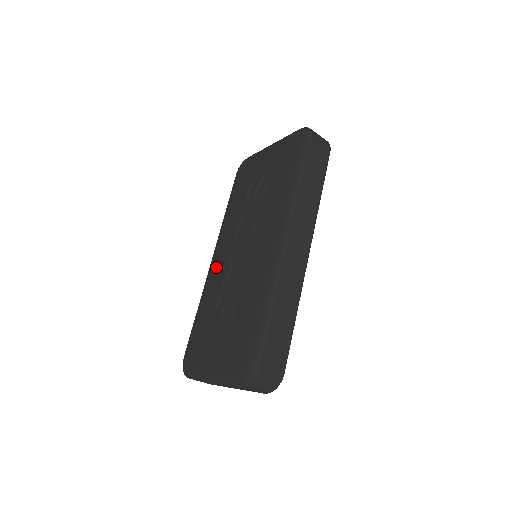
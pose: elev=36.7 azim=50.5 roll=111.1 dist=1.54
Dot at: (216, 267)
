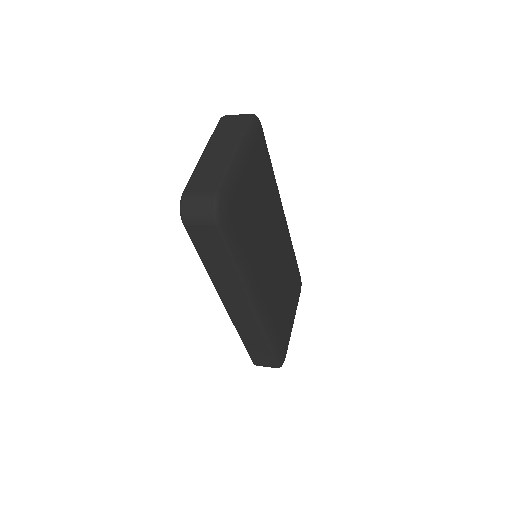
Dot at: occluded
